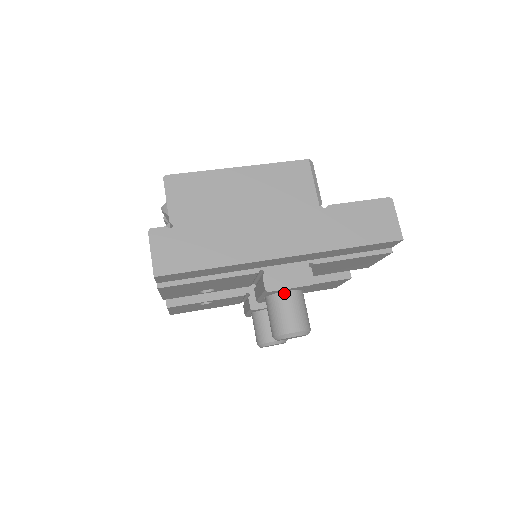
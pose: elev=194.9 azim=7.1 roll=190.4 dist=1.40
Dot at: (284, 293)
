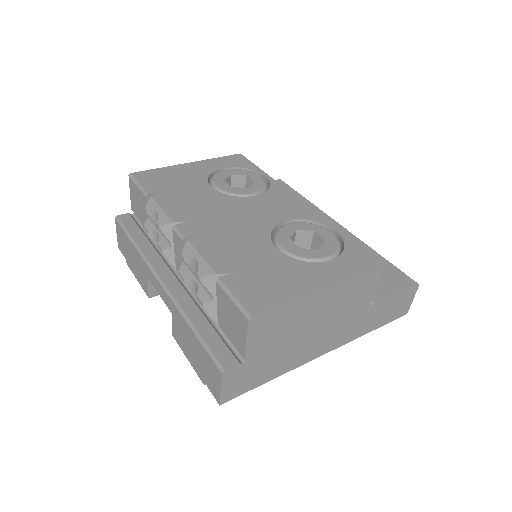
Dot at: occluded
